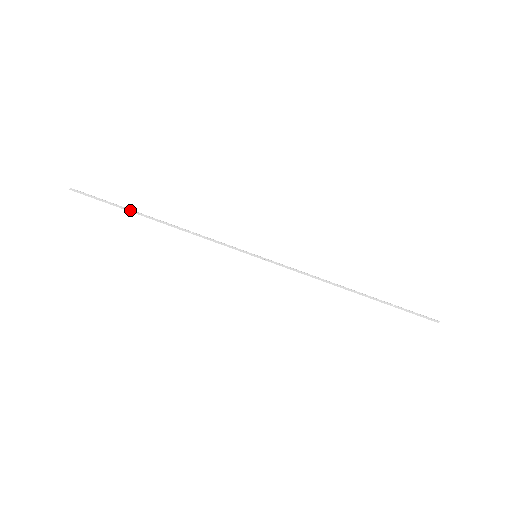
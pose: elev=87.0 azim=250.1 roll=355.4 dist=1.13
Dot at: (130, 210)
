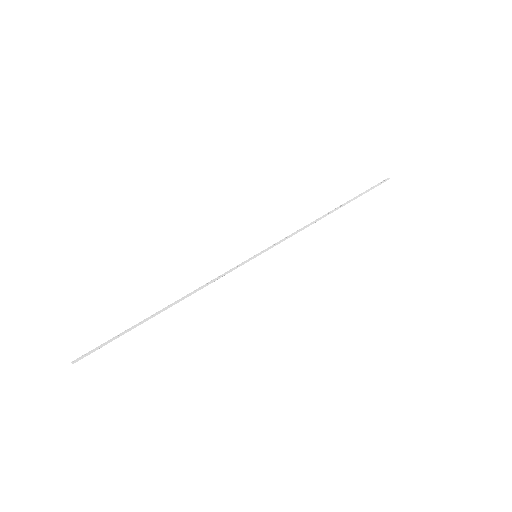
Dot at: (138, 325)
